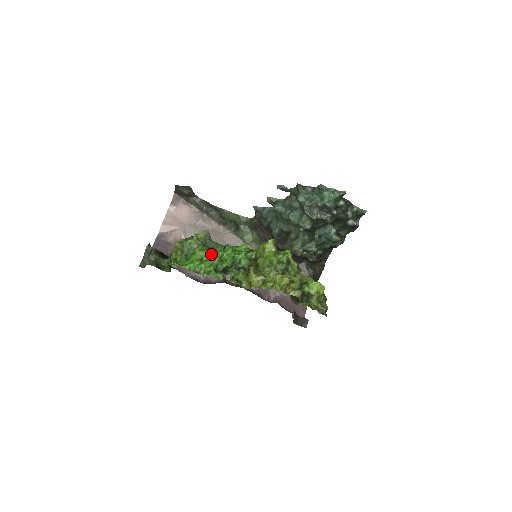
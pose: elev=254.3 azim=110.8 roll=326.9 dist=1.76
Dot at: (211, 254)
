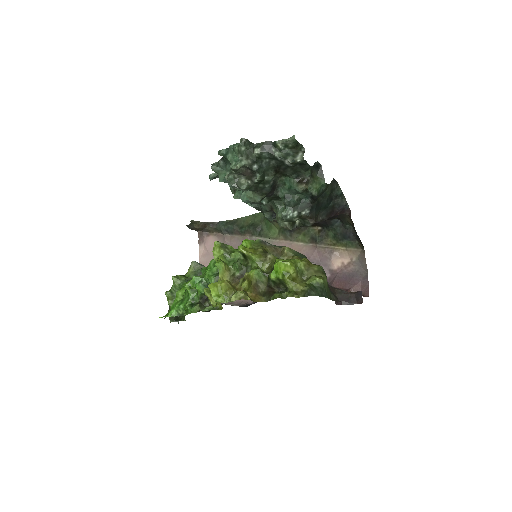
Dot at: (186, 289)
